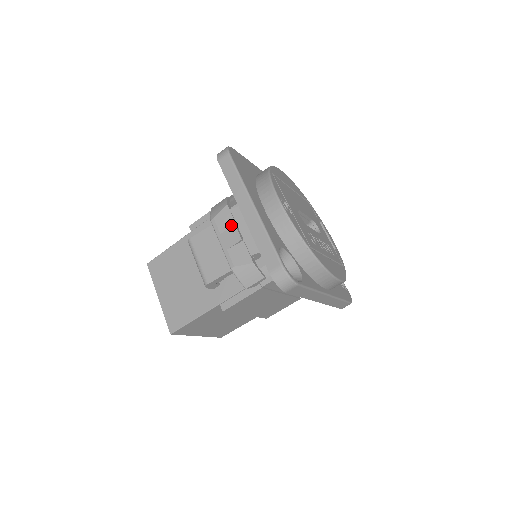
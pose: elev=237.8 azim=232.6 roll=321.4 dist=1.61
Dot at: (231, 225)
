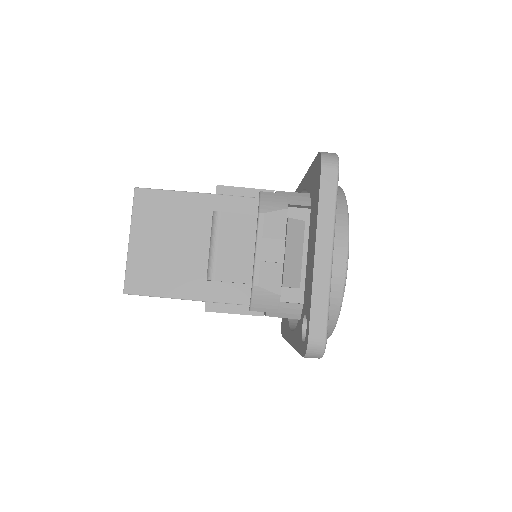
Dot at: (279, 236)
